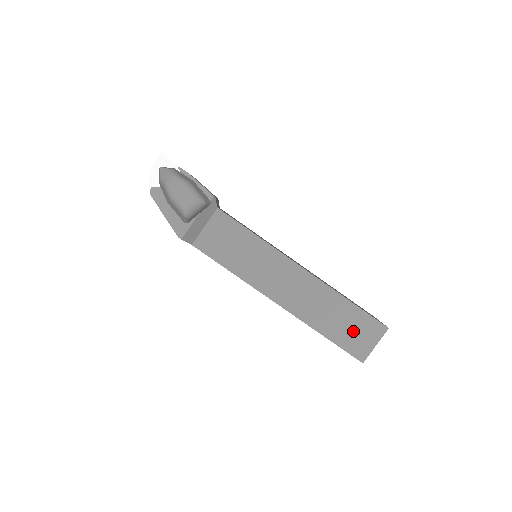
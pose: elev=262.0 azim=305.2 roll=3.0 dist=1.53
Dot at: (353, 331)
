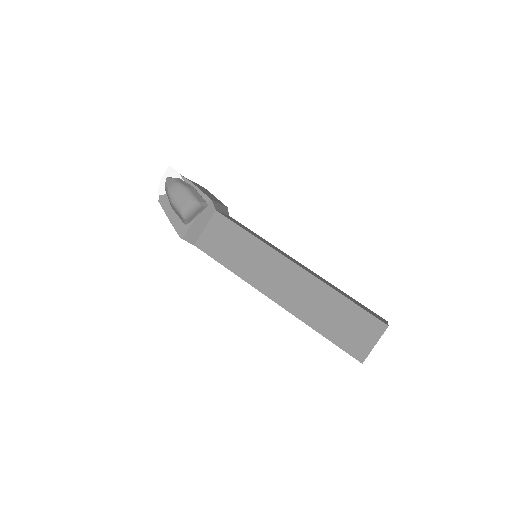
Dot at: (350, 328)
